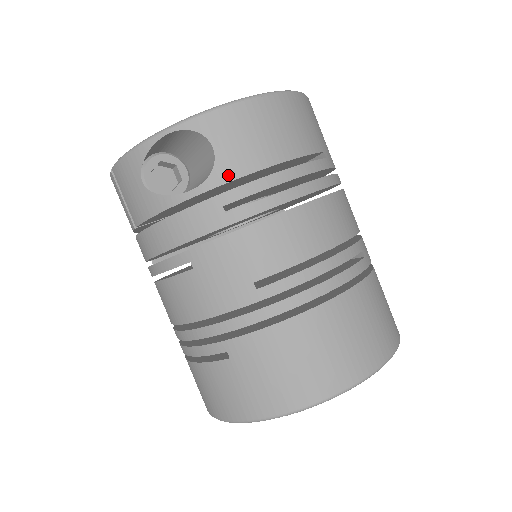
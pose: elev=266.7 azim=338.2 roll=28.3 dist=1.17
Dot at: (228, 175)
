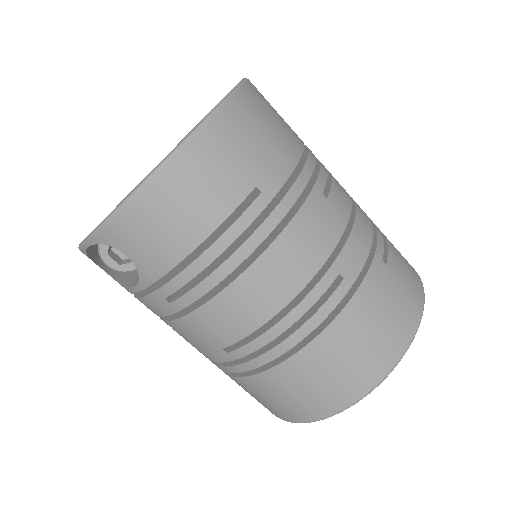
Dot at: (153, 275)
